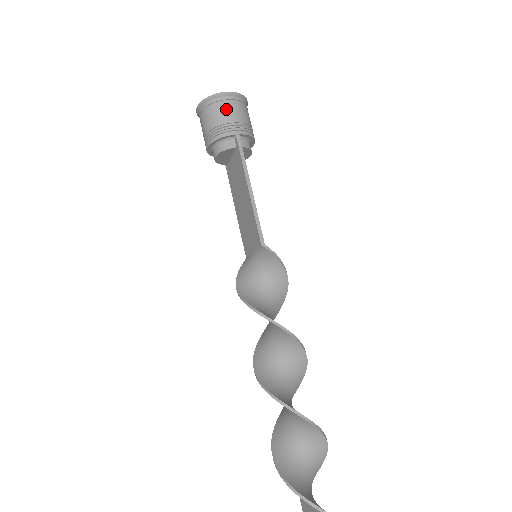
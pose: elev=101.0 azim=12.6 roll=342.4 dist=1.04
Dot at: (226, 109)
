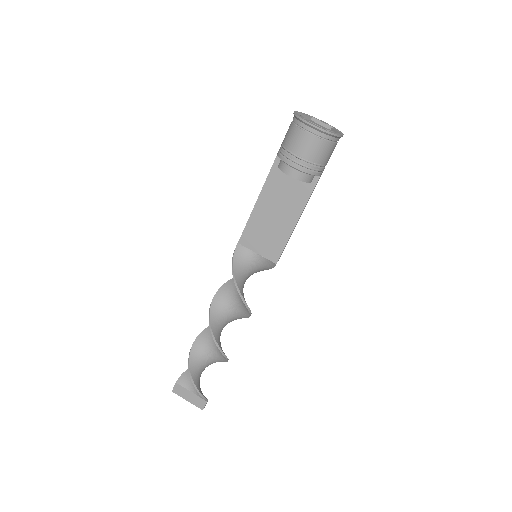
Dot at: (332, 151)
